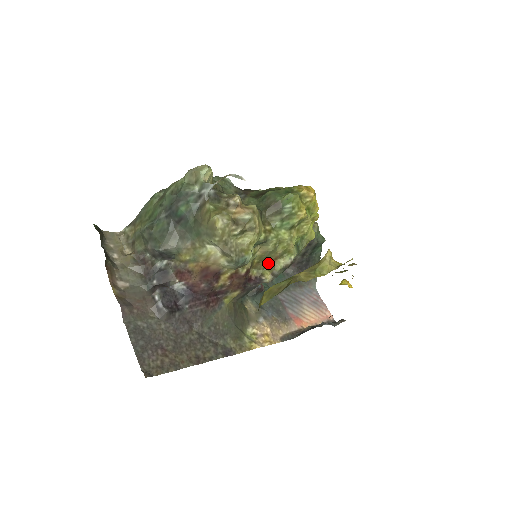
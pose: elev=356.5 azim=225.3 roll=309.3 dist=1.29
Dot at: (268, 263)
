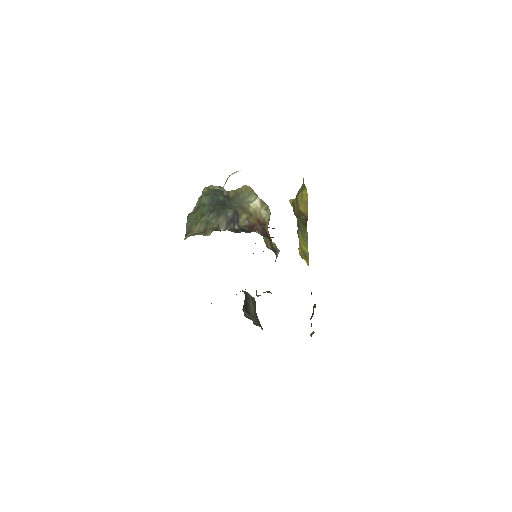
Dot at: (268, 246)
